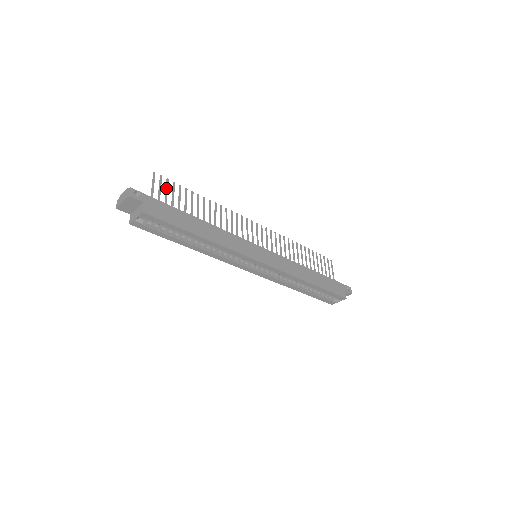
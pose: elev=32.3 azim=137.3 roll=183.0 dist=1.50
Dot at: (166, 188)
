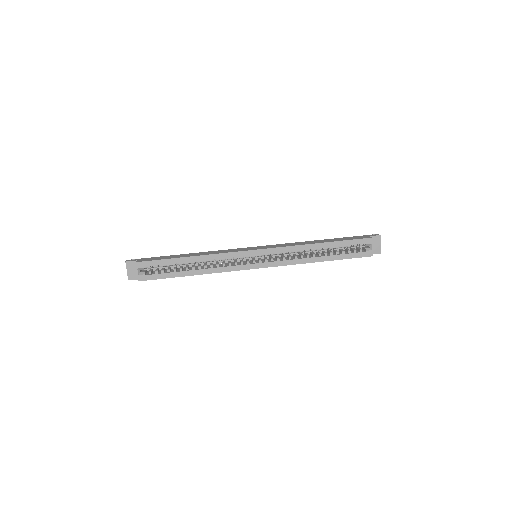
Dot at: occluded
